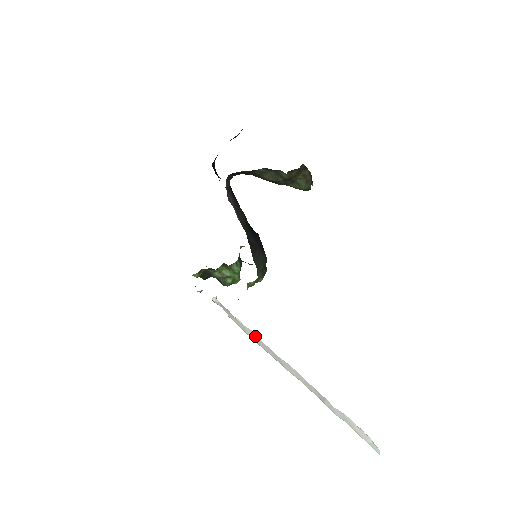
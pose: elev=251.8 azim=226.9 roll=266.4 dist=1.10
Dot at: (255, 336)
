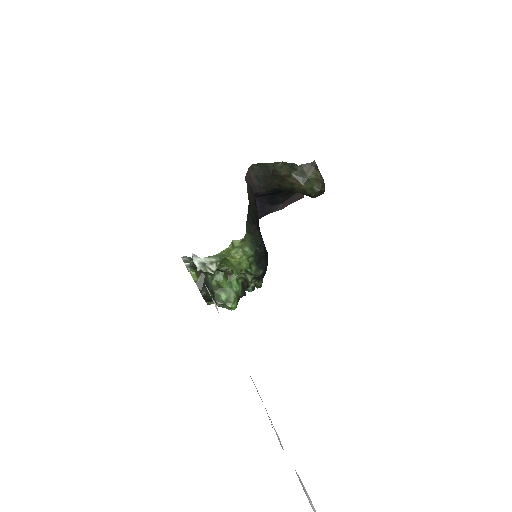
Dot at: occluded
